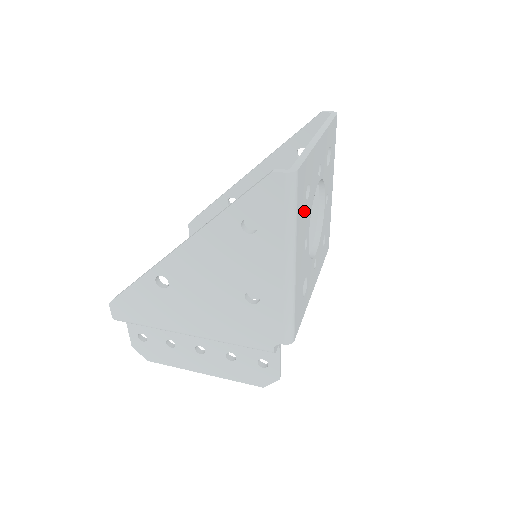
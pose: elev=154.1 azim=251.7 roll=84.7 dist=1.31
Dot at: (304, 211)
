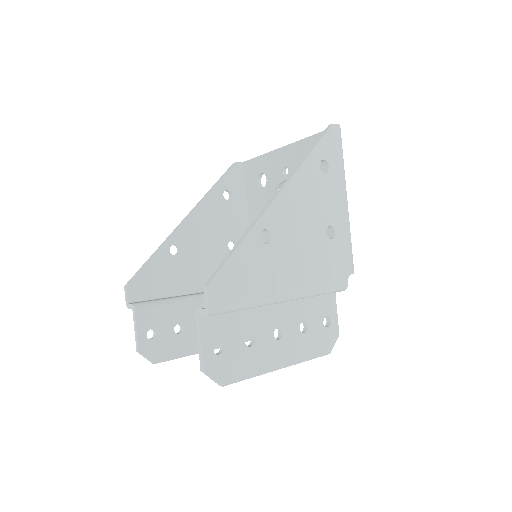
Dot at: occluded
